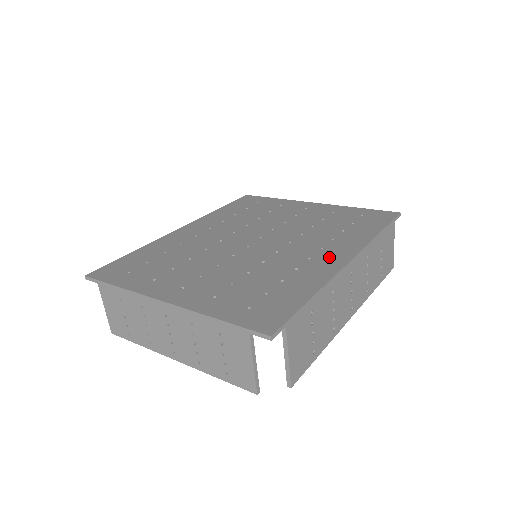
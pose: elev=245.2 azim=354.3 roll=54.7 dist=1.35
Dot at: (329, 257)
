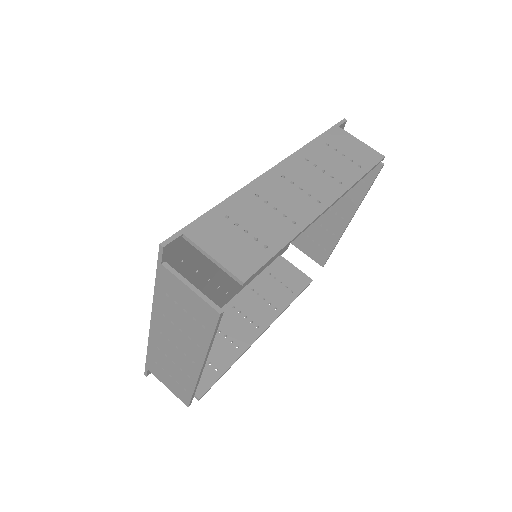
Dot at: occluded
